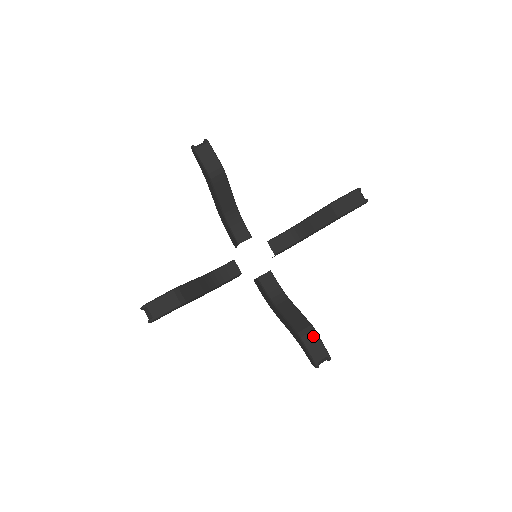
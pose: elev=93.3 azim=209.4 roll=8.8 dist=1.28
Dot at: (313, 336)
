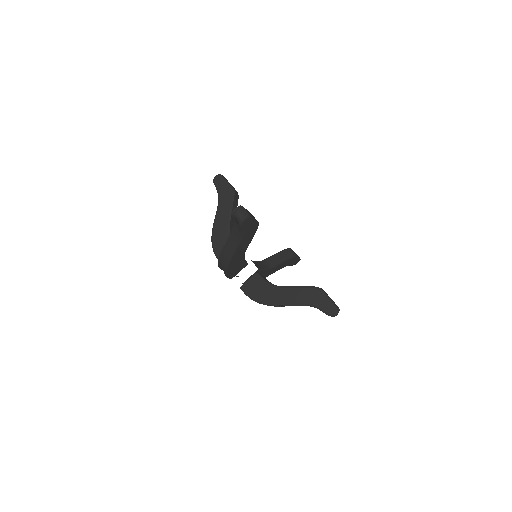
Dot at: (325, 292)
